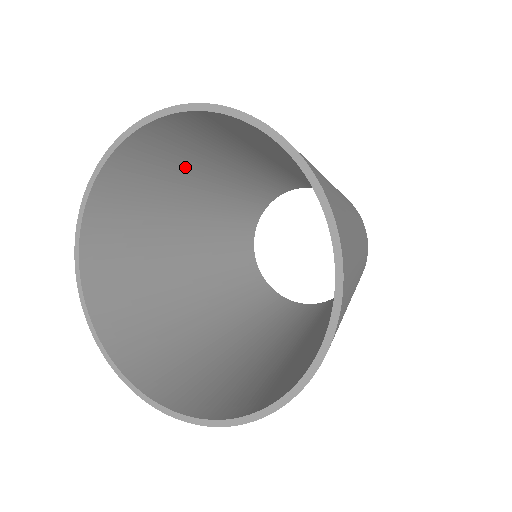
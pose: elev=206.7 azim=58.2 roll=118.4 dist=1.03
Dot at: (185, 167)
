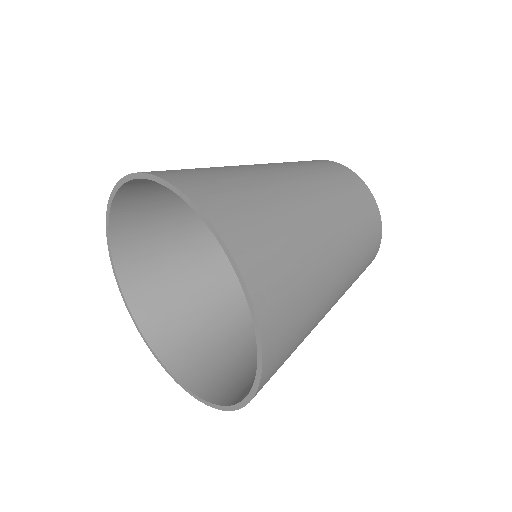
Dot at: (174, 227)
